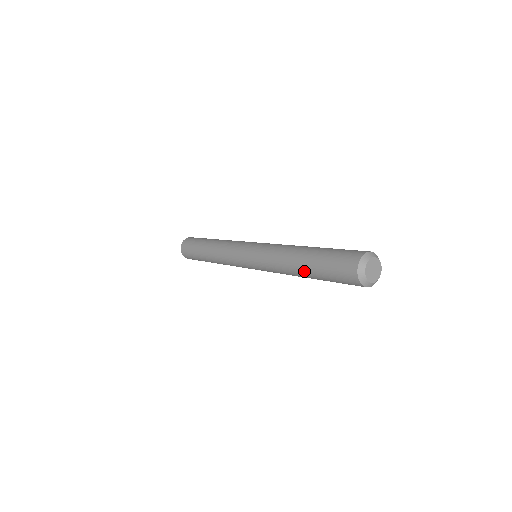
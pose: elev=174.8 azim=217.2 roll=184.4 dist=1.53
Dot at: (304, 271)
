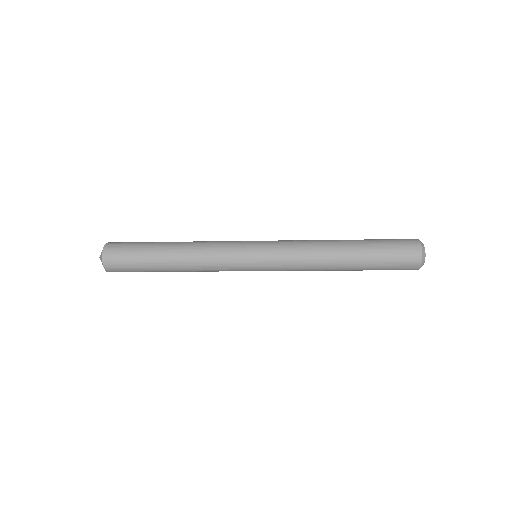
Dot at: (352, 267)
